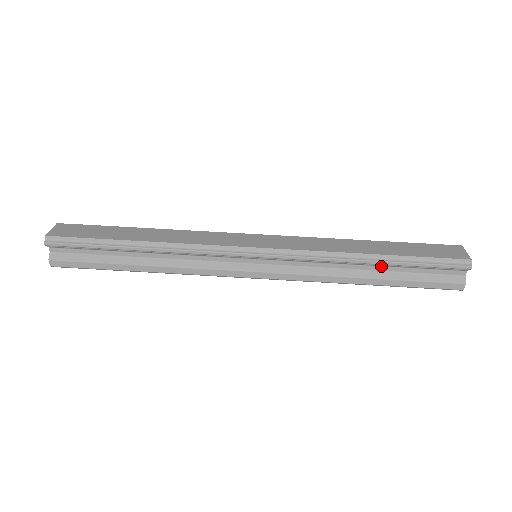
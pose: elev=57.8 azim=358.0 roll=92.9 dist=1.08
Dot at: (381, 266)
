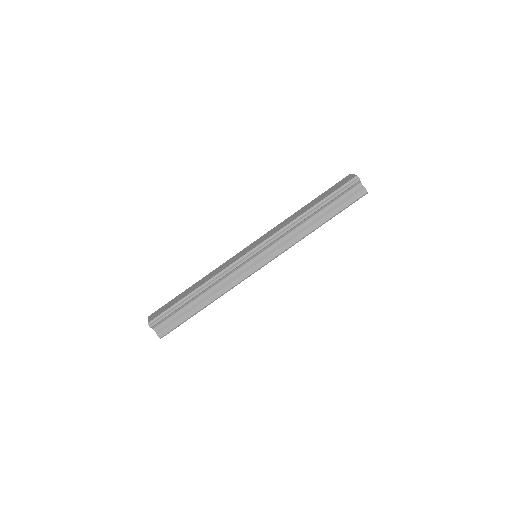
Dot at: (318, 212)
